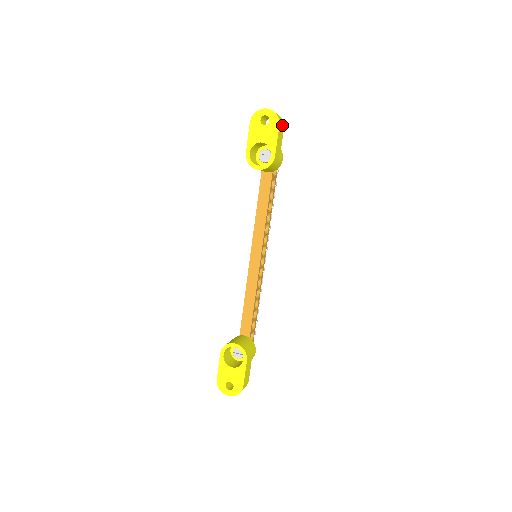
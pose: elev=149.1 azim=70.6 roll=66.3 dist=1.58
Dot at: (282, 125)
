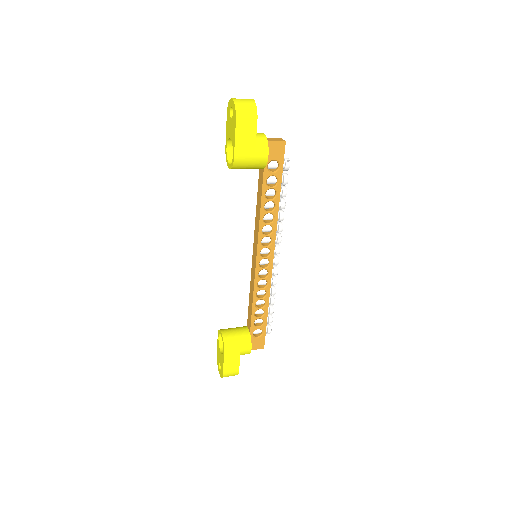
Dot at: (250, 118)
